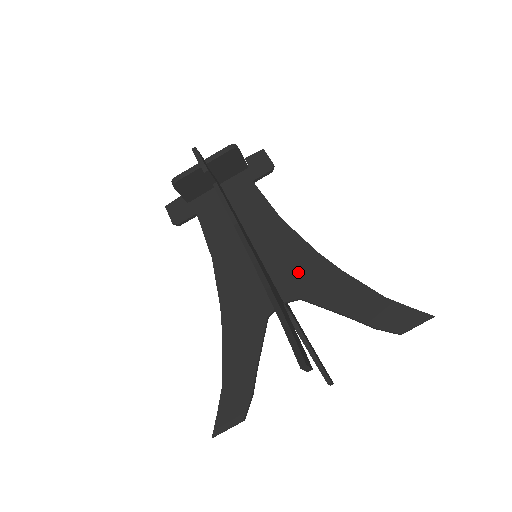
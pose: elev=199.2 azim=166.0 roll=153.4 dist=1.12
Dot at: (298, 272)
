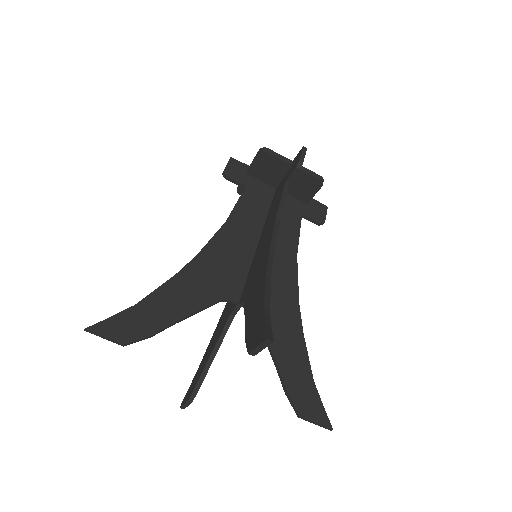
Dot at: (274, 298)
